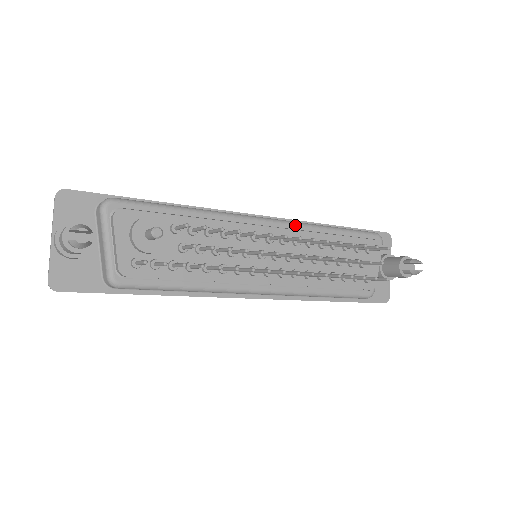
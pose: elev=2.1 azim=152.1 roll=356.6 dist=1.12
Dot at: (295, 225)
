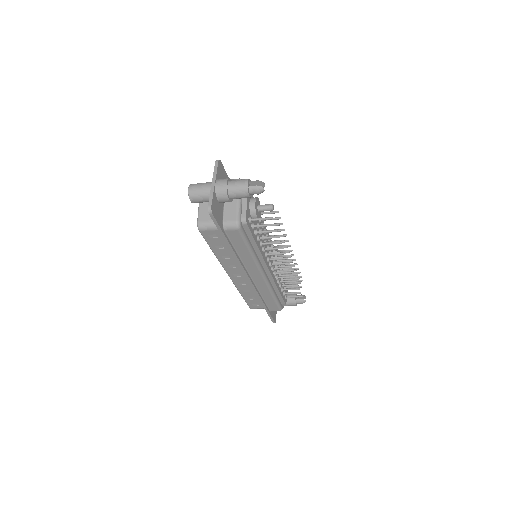
Dot at: occluded
